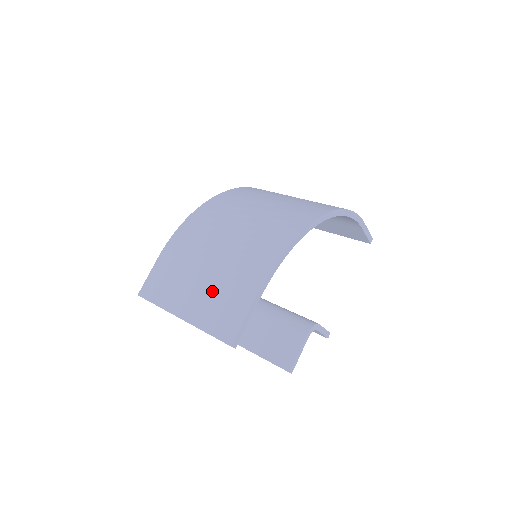
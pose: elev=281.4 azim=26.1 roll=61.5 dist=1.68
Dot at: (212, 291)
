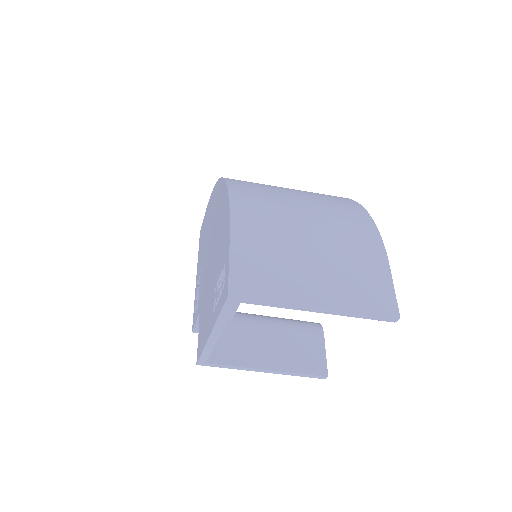
Dot at: (337, 268)
